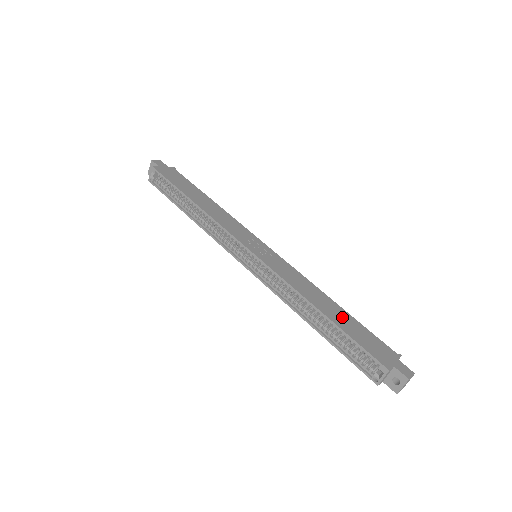
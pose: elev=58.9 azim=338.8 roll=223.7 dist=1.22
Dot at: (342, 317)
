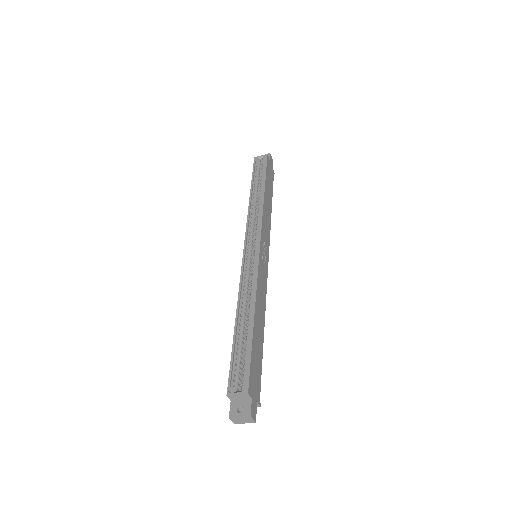
Dot at: (259, 340)
